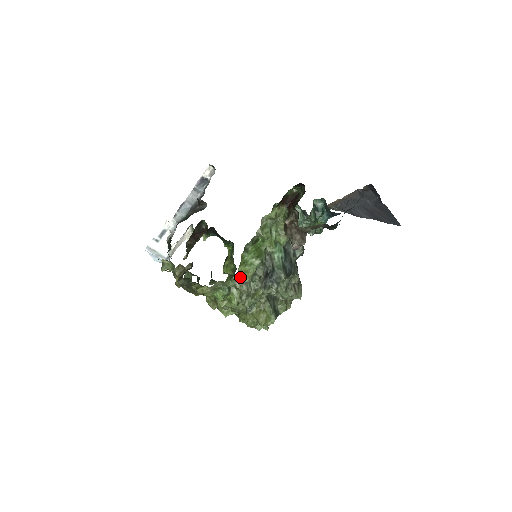
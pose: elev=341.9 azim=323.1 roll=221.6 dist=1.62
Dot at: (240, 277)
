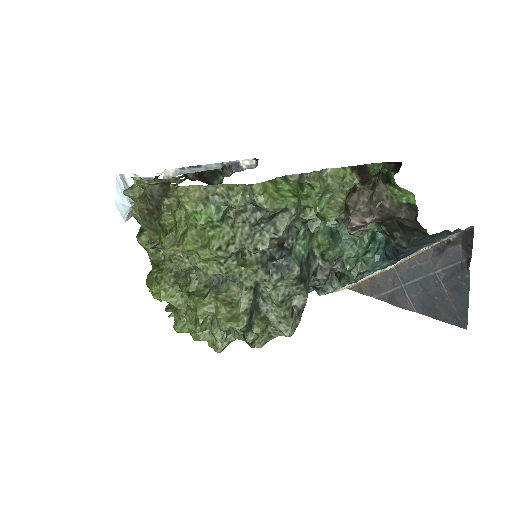
Dot at: (262, 192)
